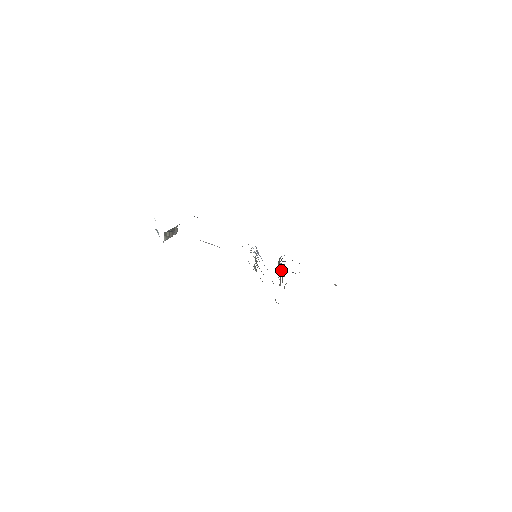
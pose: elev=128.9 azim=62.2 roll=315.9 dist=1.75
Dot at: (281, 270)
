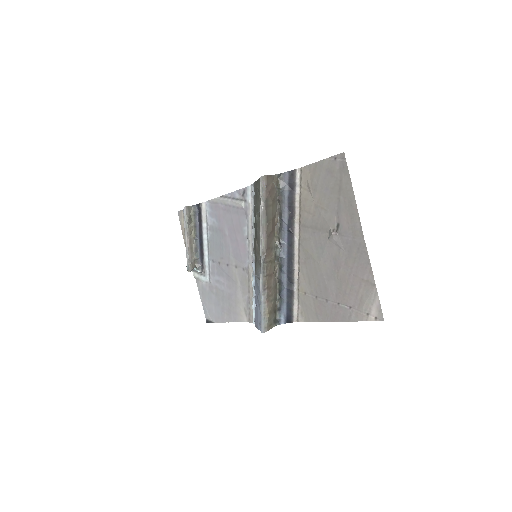
Dot at: (277, 233)
